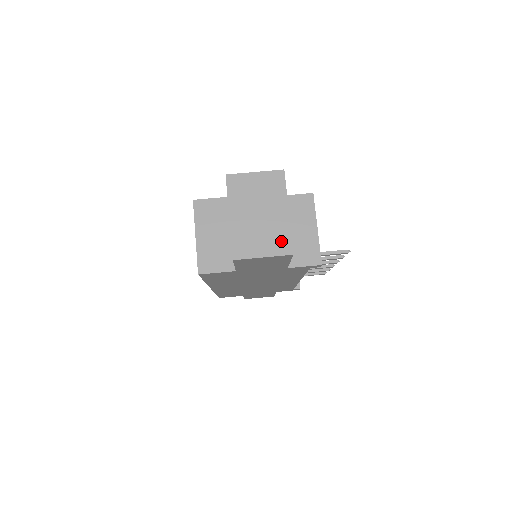
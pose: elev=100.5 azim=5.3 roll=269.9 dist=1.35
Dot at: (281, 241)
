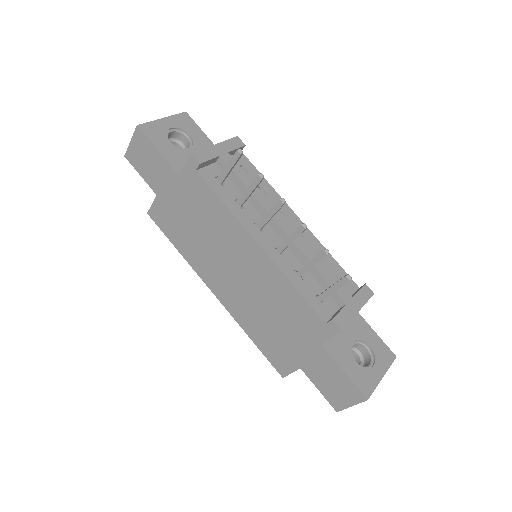
Dot at: occluded
